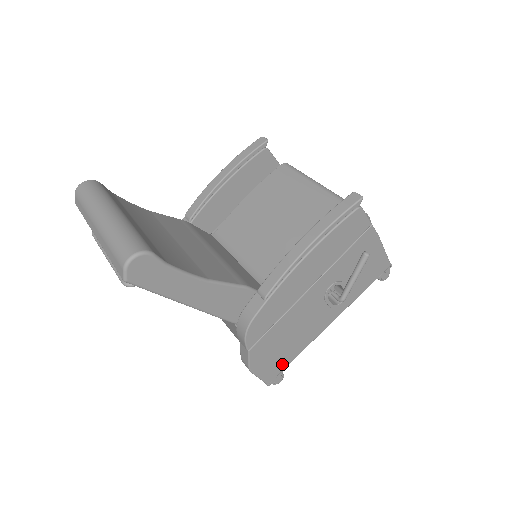
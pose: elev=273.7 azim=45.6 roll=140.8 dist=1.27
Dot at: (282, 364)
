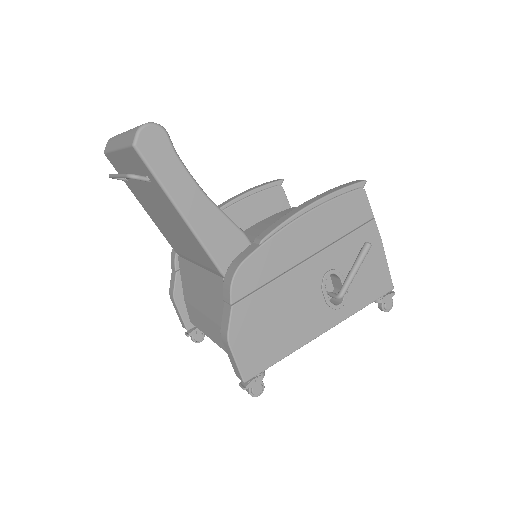
Dot at: (265, 359)
